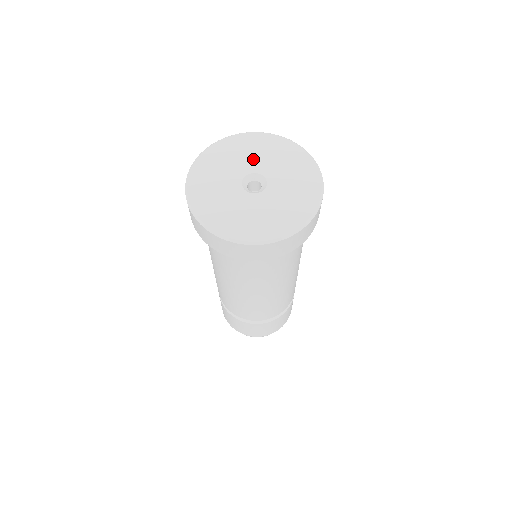
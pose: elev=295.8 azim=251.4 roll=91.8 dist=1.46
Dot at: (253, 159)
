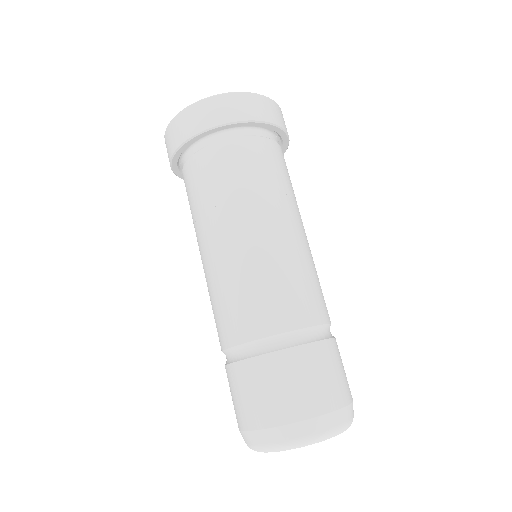
Dot at: occluded
